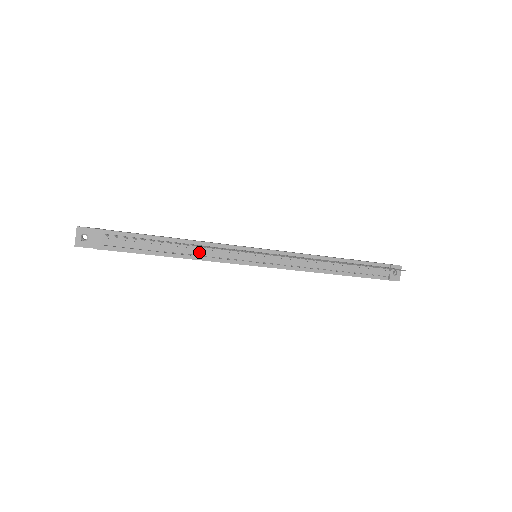
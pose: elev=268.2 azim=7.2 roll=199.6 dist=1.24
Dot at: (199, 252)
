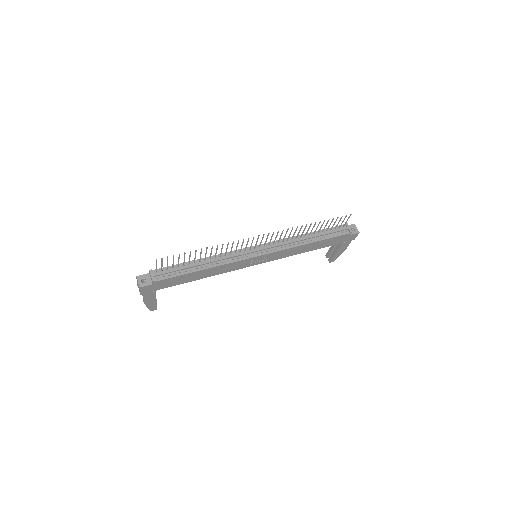
Dot at: (217, 260)
